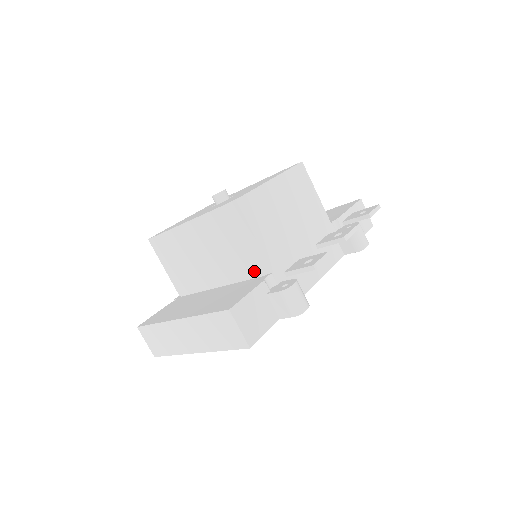
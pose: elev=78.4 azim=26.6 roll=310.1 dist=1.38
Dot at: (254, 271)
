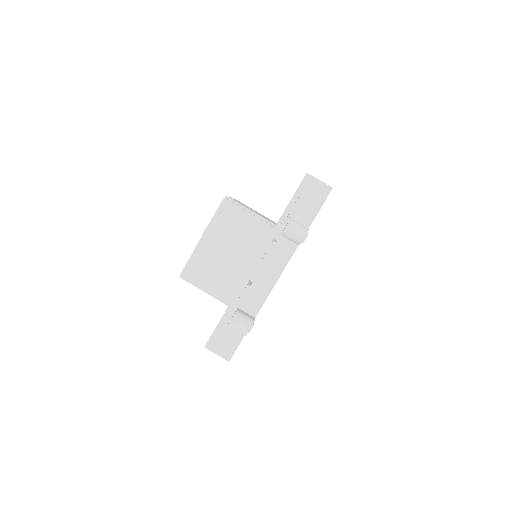
Dot at: occluded
